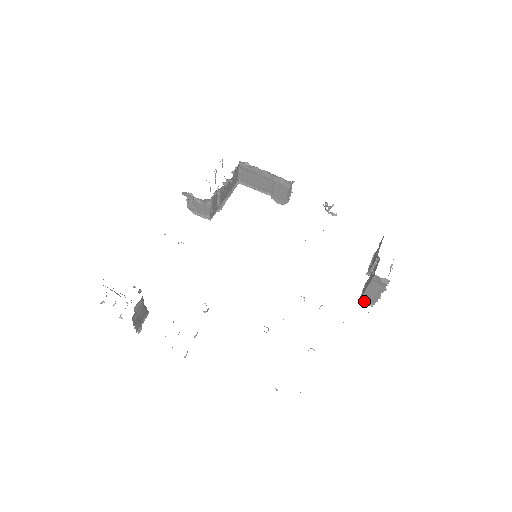
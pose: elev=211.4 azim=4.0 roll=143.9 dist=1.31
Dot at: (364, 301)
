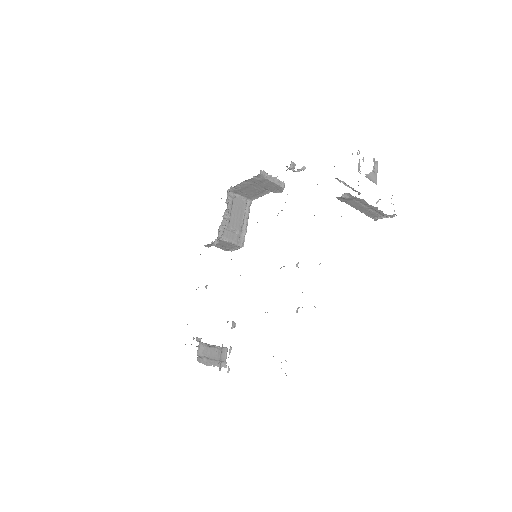
Dot at: (378, 218)
